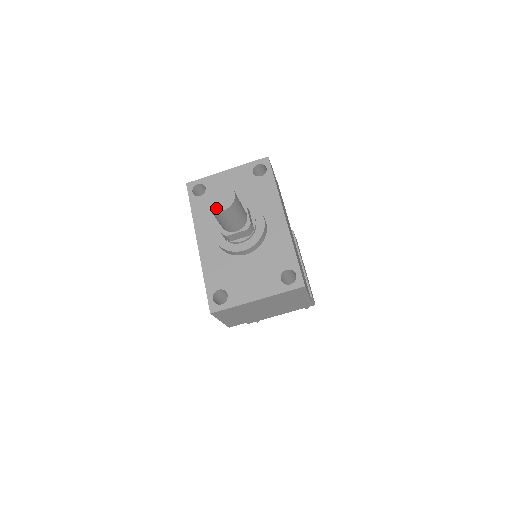
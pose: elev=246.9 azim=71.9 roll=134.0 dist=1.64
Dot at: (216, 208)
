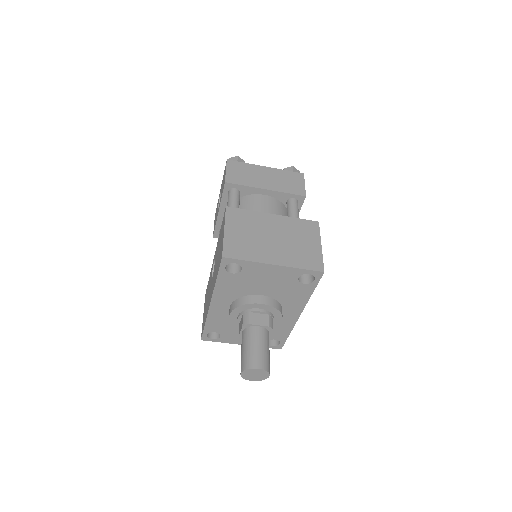
Dot at: (247, 379)
